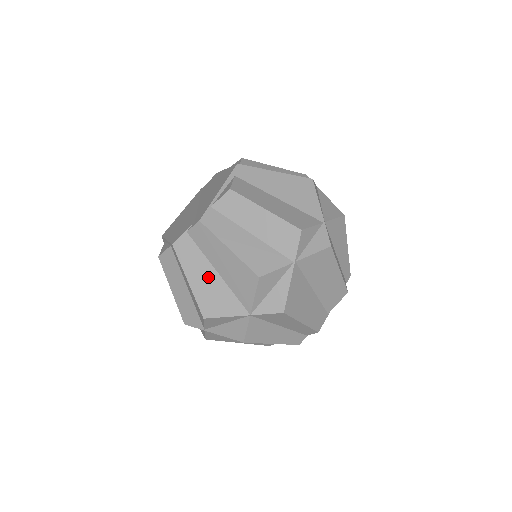
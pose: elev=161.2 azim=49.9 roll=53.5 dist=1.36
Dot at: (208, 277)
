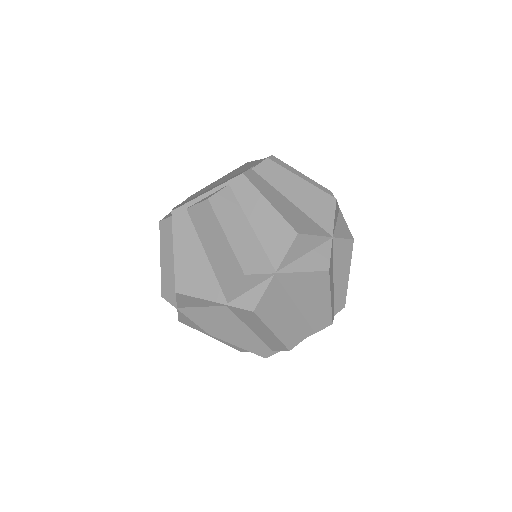
Dot at: (285, 203)
